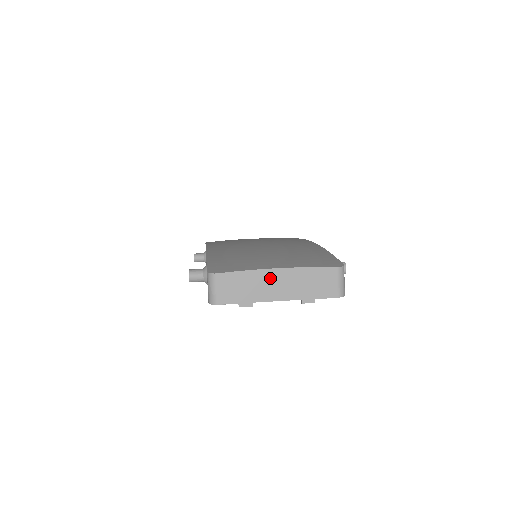
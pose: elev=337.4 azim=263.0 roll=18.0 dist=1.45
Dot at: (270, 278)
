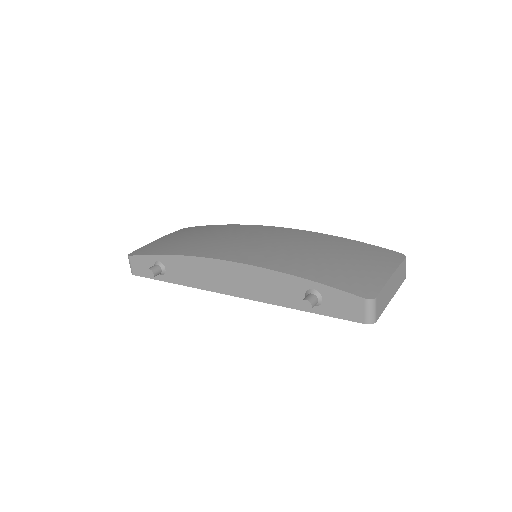
Dot at: (390, 284)
